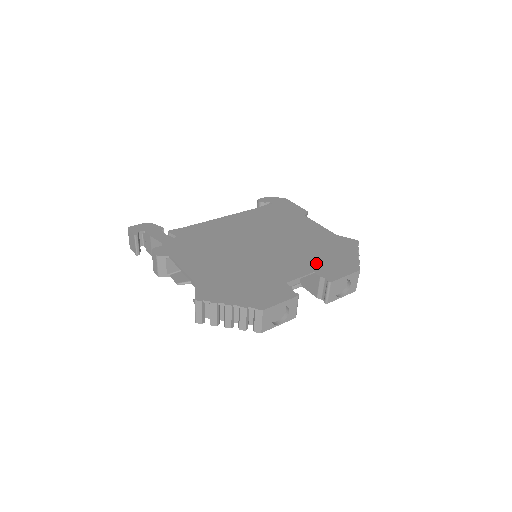
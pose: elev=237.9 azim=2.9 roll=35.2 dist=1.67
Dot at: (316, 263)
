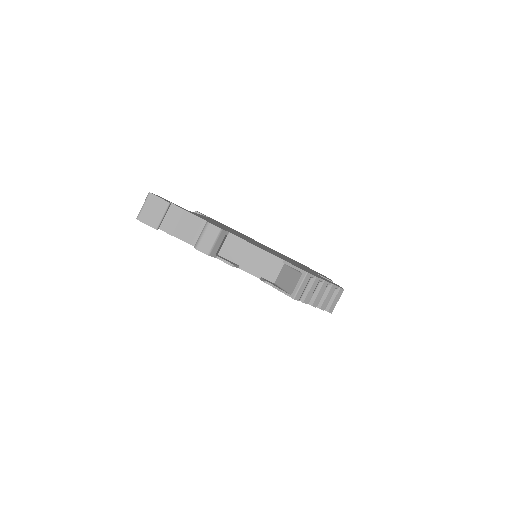
Dot at: occluded
